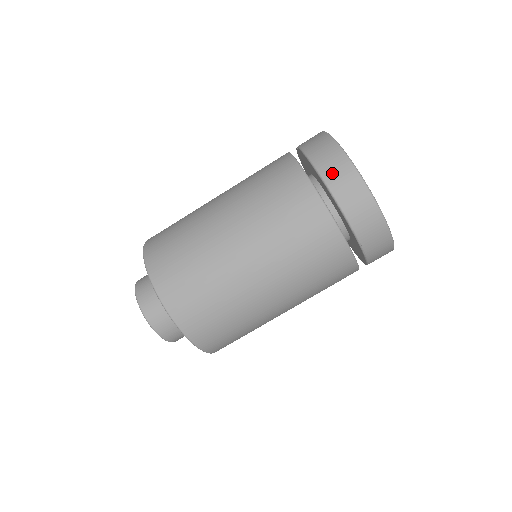
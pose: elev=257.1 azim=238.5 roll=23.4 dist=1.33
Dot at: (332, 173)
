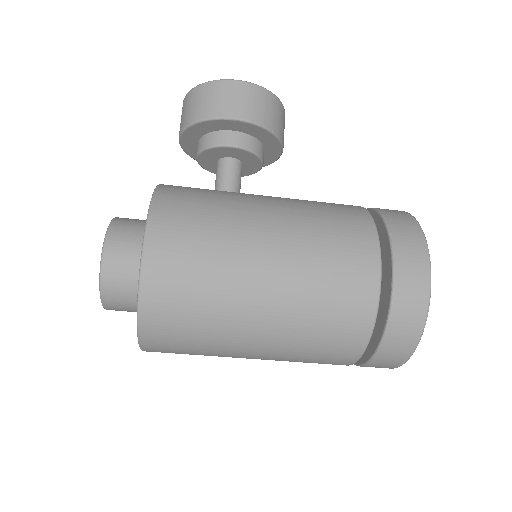
Dot at: occluded
